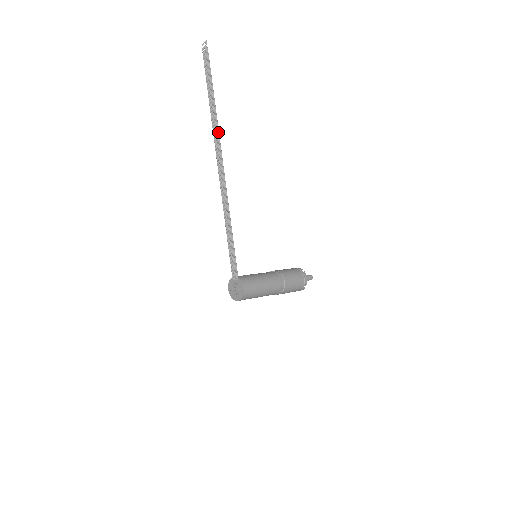
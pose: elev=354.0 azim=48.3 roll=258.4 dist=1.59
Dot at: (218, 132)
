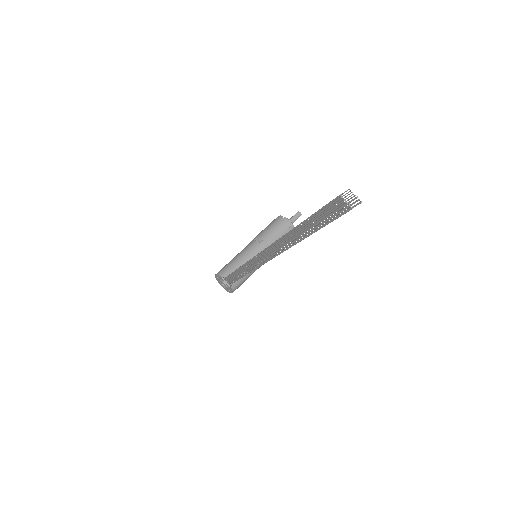
Dot at: occluded
